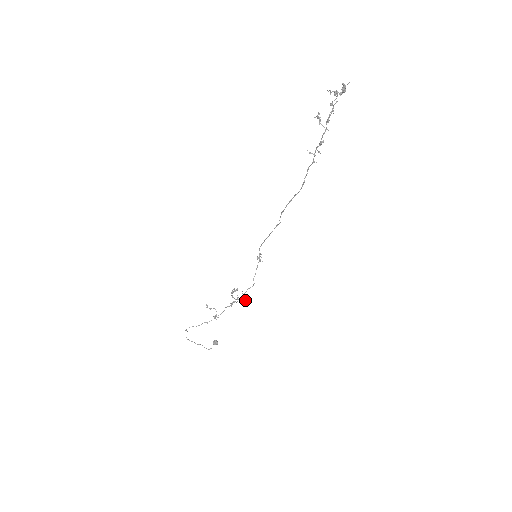
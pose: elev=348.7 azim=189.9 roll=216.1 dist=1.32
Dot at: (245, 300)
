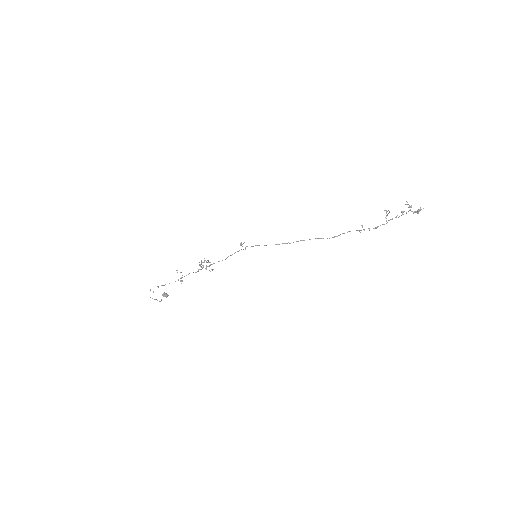
Dot at: occluded
